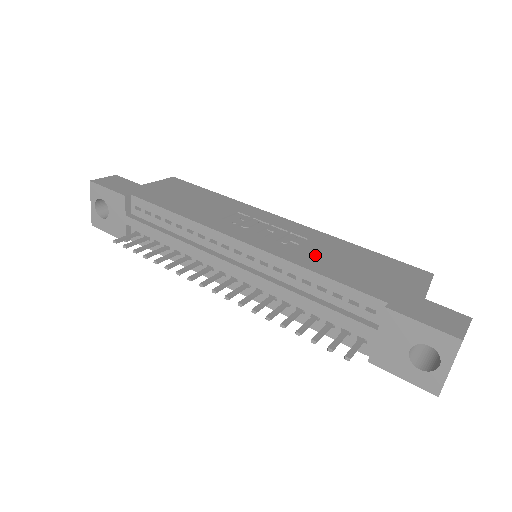
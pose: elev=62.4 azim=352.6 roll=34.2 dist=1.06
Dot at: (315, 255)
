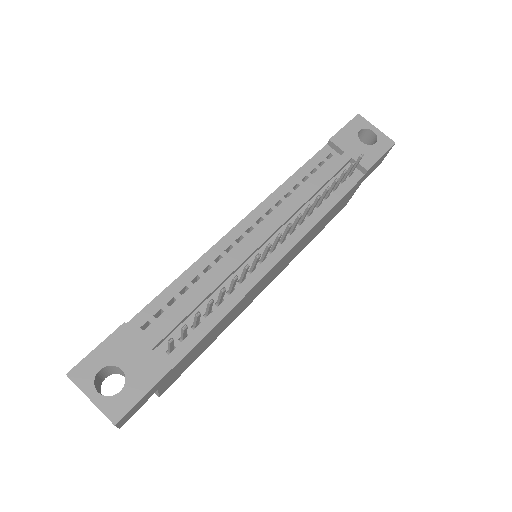
Dot at: occluded
